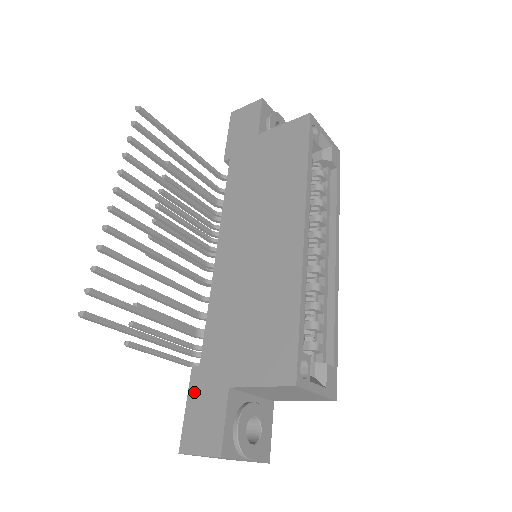
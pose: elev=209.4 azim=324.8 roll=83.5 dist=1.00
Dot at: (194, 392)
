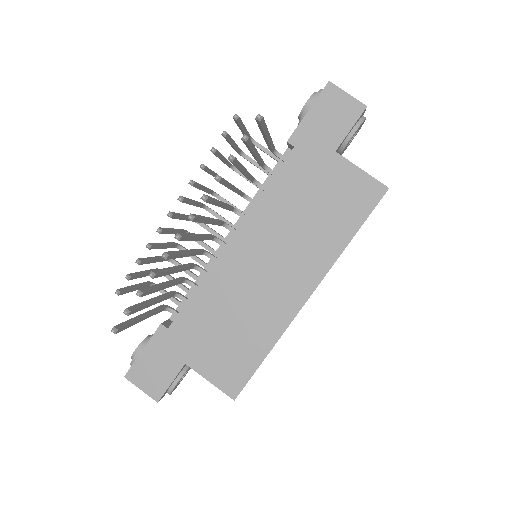
Dot at: (155, 345)
